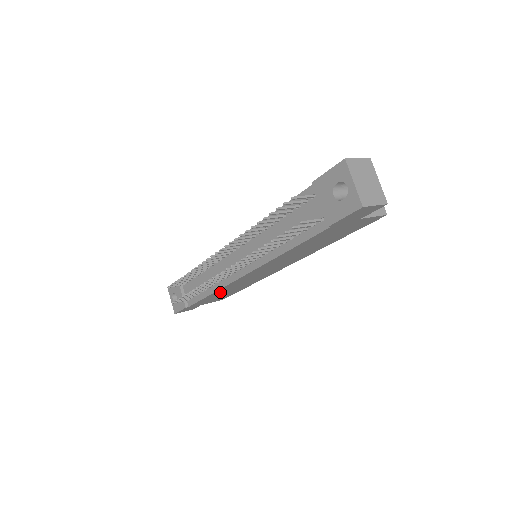
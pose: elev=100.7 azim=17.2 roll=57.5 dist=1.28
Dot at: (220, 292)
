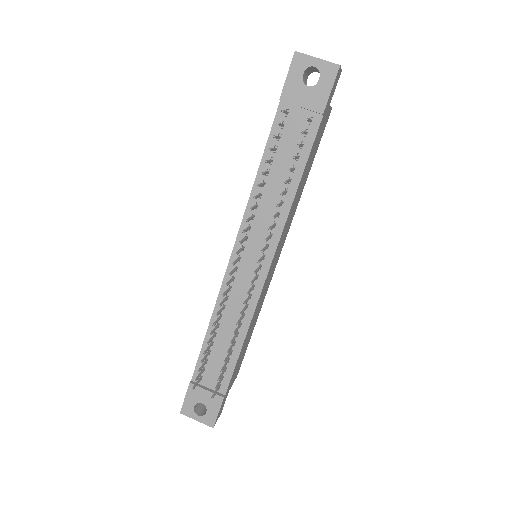
Dot at: (247, 335)
